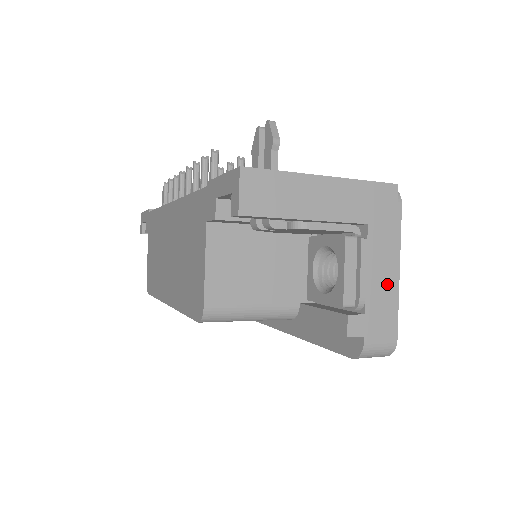
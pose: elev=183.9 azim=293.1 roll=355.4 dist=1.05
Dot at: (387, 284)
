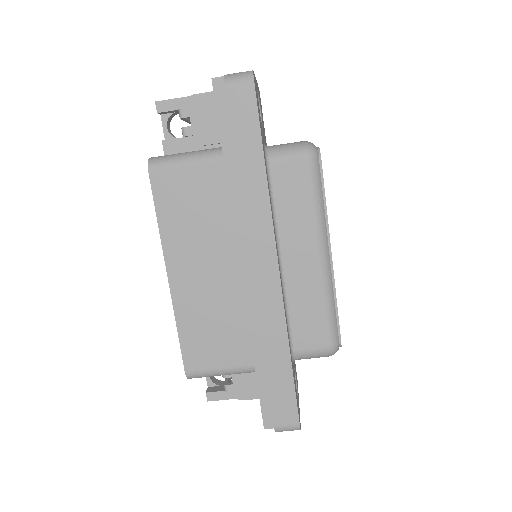
Dot at: occluded
